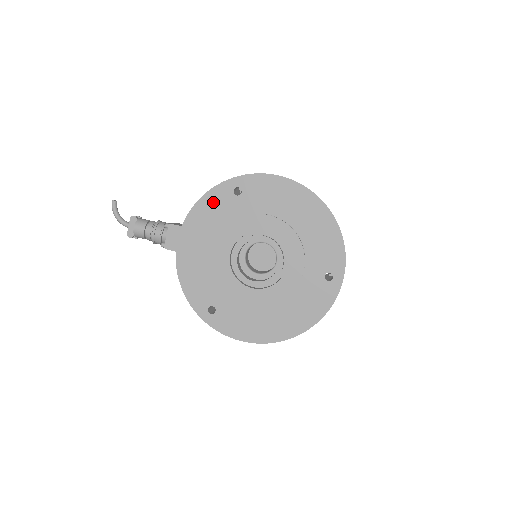
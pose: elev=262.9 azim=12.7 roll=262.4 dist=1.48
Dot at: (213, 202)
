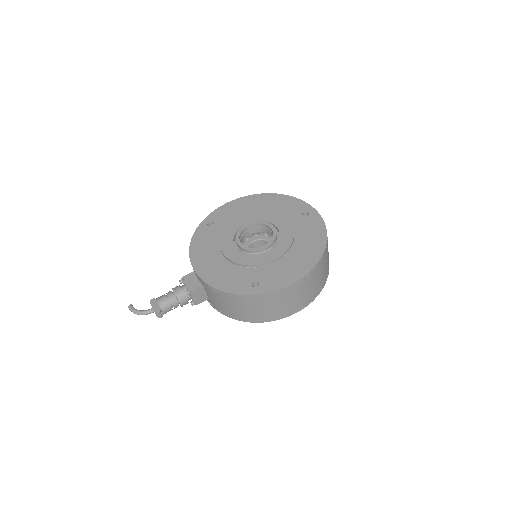
Dot at: (200, 238)
